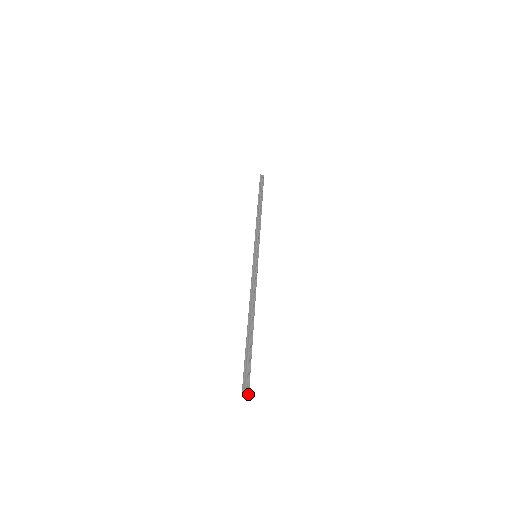
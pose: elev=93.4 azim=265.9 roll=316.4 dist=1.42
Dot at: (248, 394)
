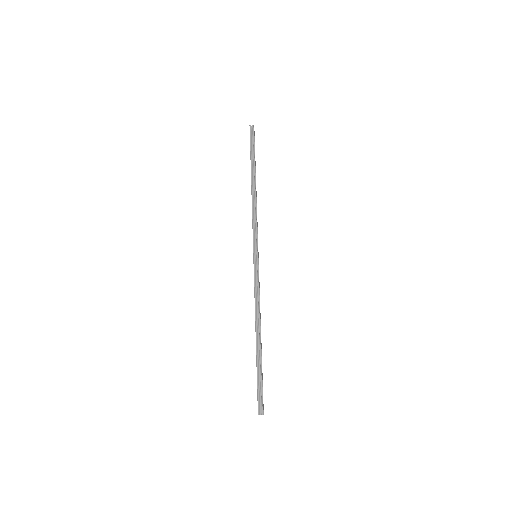
Dot at: occluded
